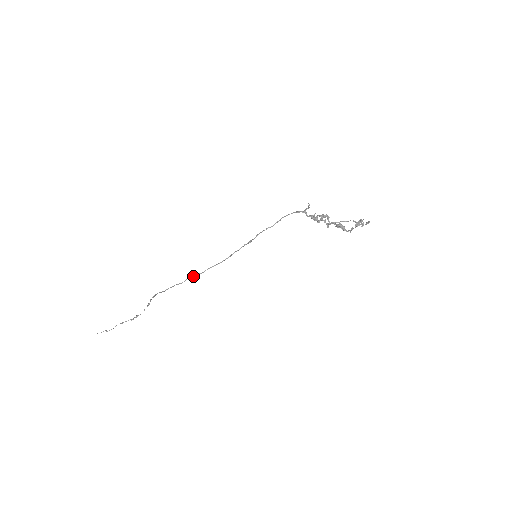
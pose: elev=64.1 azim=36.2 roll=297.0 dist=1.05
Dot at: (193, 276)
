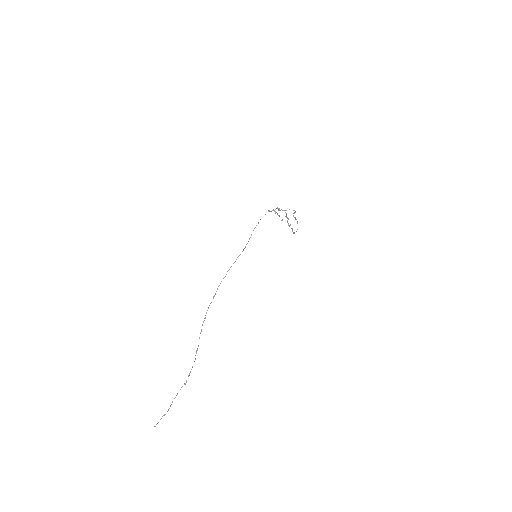
Dot at: (231, 266)
